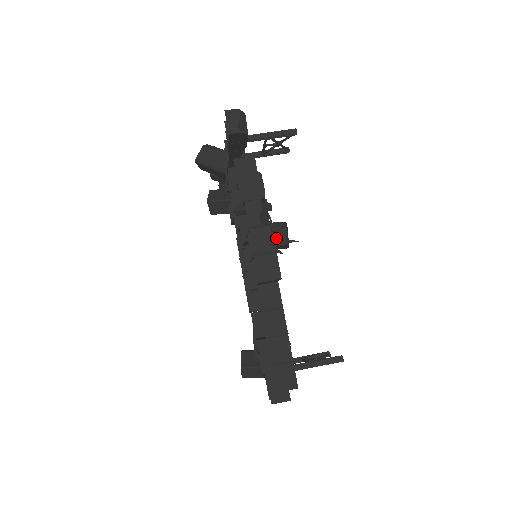
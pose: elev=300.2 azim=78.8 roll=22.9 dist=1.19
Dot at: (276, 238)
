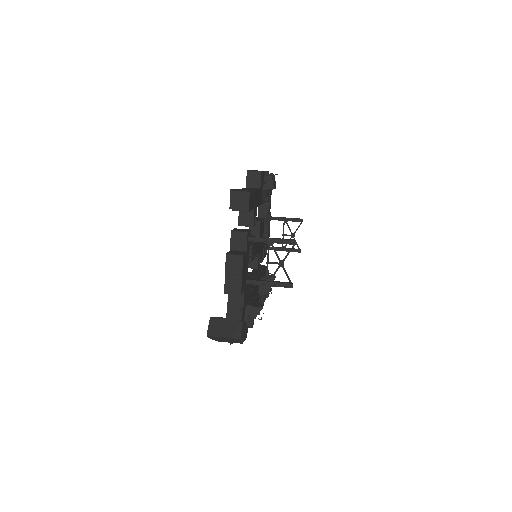
Dot at: (266, 177)
